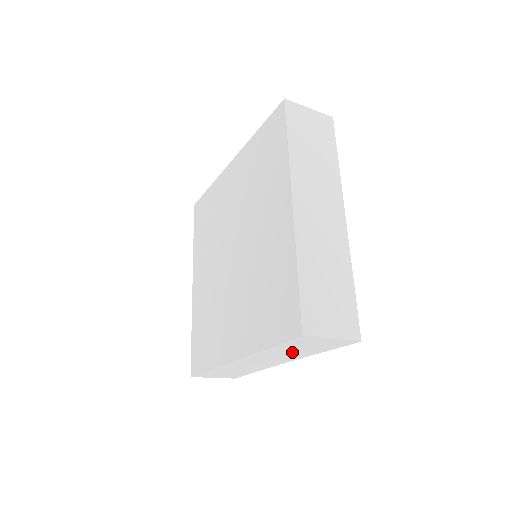
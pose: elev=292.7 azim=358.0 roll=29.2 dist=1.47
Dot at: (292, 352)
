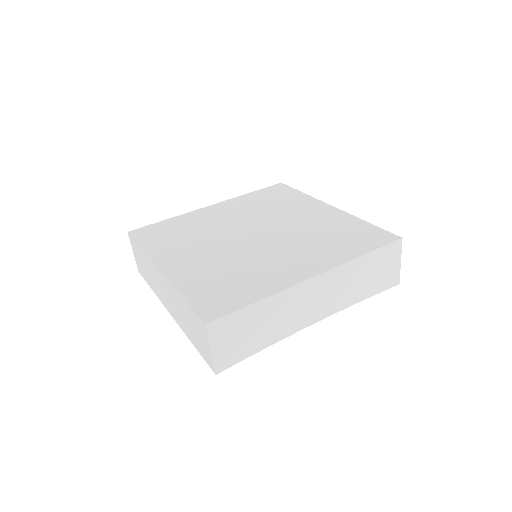
Dot at: (359, 281)
